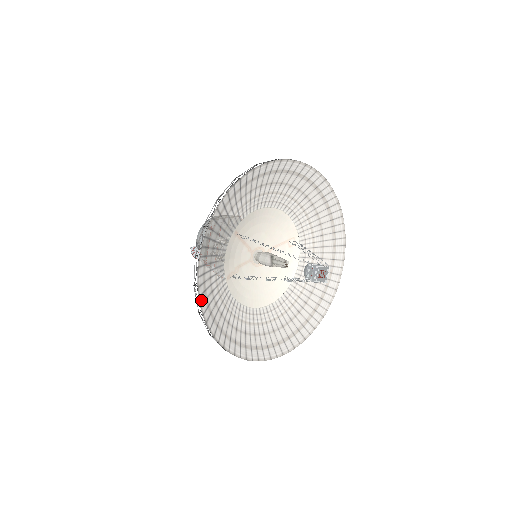
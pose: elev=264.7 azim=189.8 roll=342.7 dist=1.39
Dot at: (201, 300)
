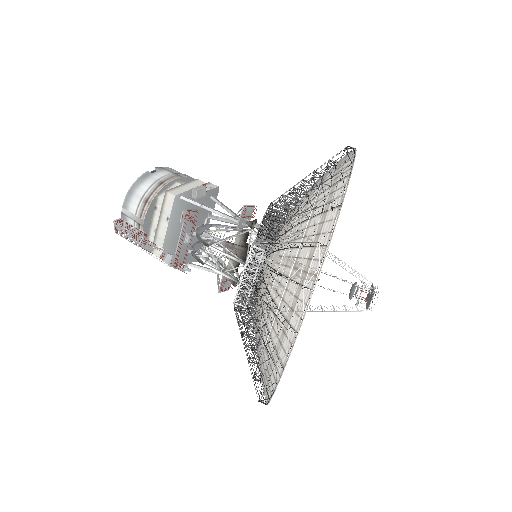
Dot at: (277, 377)
